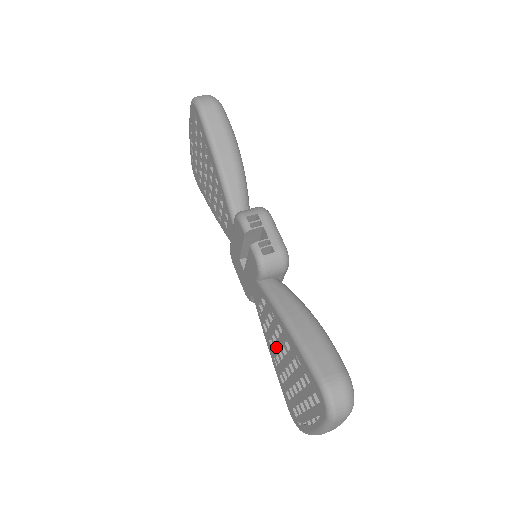
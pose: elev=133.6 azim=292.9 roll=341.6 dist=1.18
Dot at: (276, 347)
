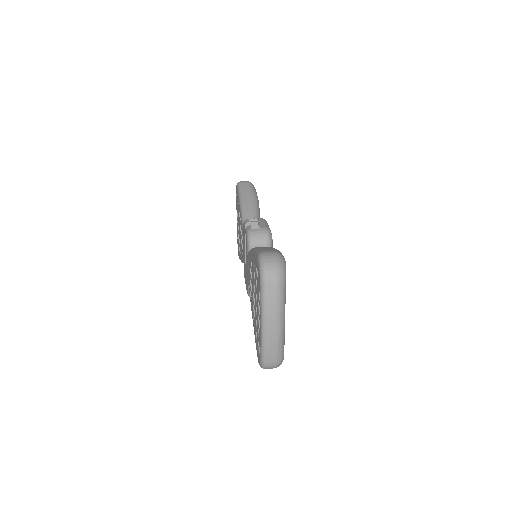
Dot at: (252, 295)
